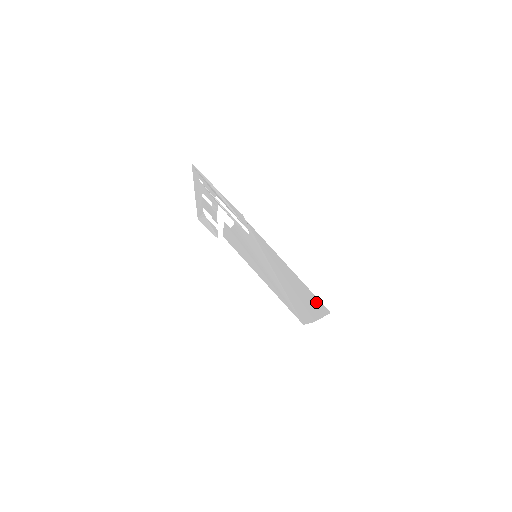
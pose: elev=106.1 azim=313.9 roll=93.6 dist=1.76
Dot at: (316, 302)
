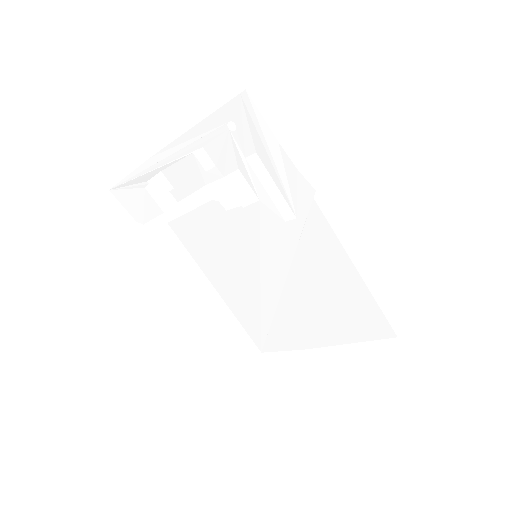
Dot at: (370, 323)
